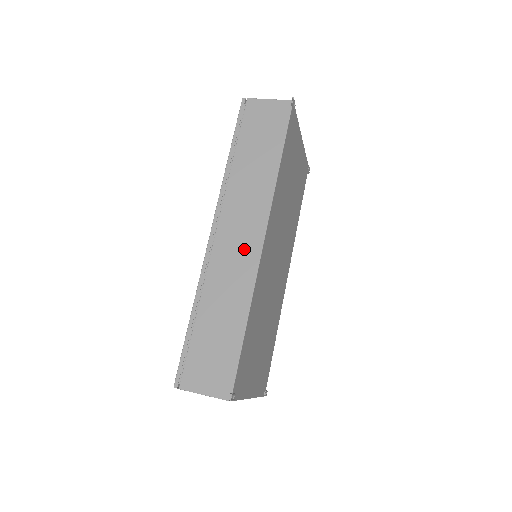
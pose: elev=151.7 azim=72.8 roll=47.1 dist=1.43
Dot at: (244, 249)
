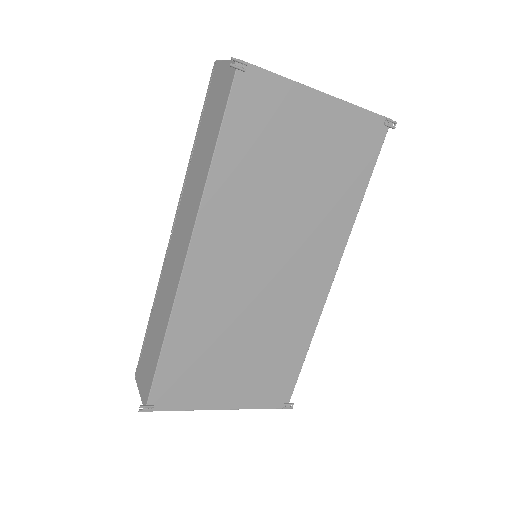
Dot at: (177, 261)
